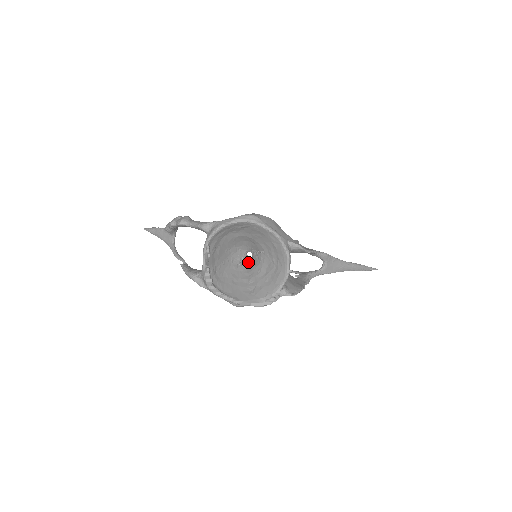
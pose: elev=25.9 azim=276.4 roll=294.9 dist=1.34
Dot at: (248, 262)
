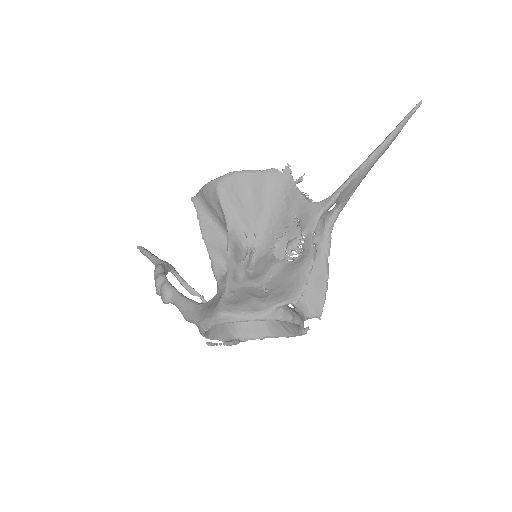
Dot at: occluded
